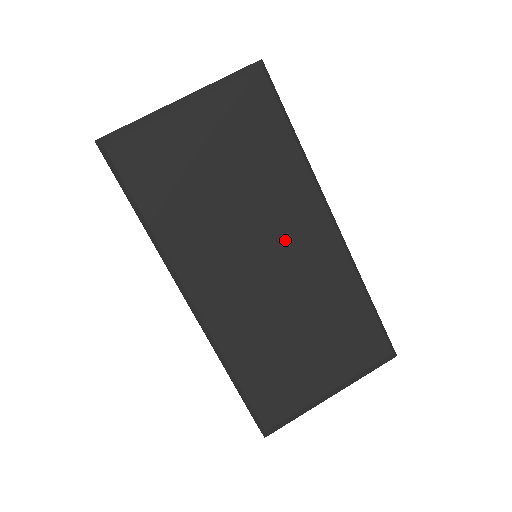
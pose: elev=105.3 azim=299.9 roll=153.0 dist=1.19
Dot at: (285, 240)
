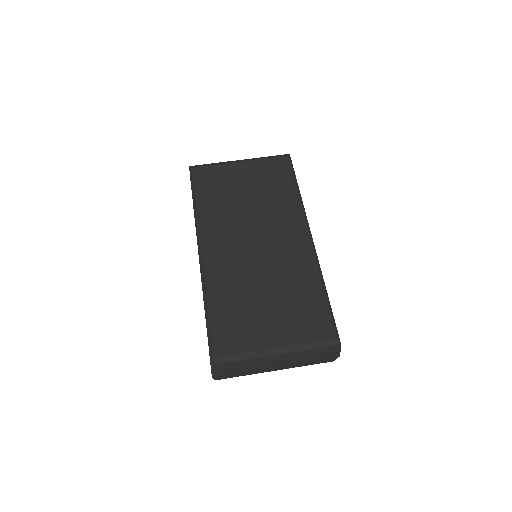
Dot at: (274, 236)
